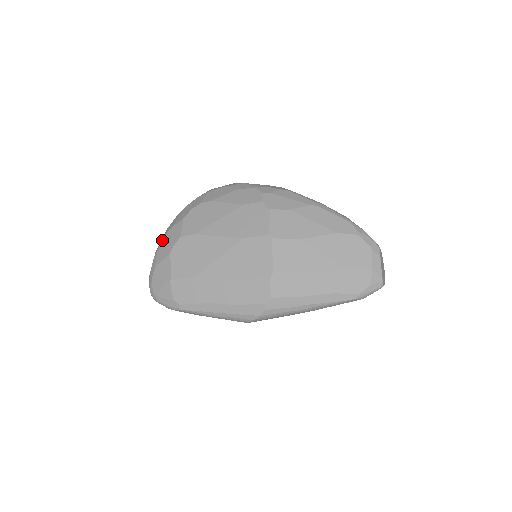
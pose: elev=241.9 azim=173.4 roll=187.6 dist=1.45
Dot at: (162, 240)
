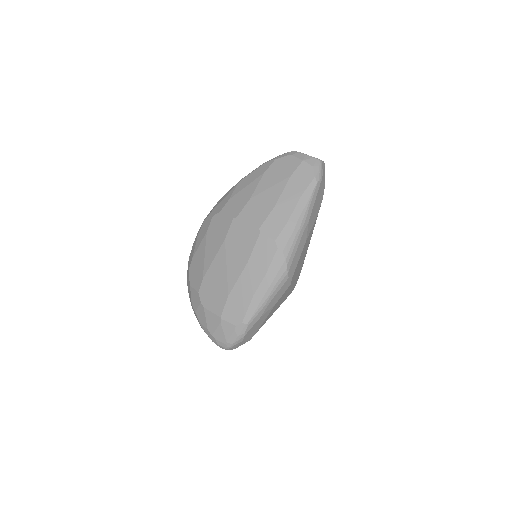
Dot at: (195, 314)
